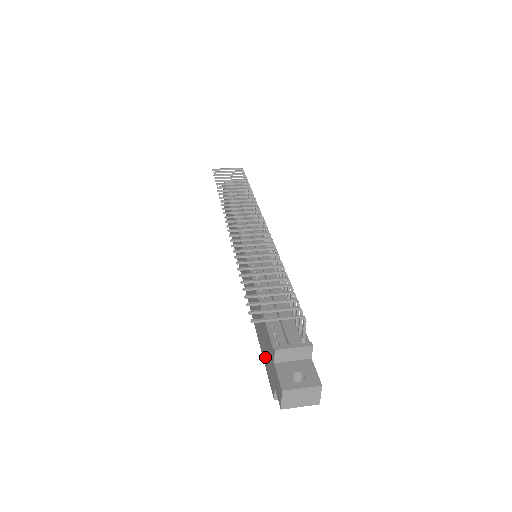
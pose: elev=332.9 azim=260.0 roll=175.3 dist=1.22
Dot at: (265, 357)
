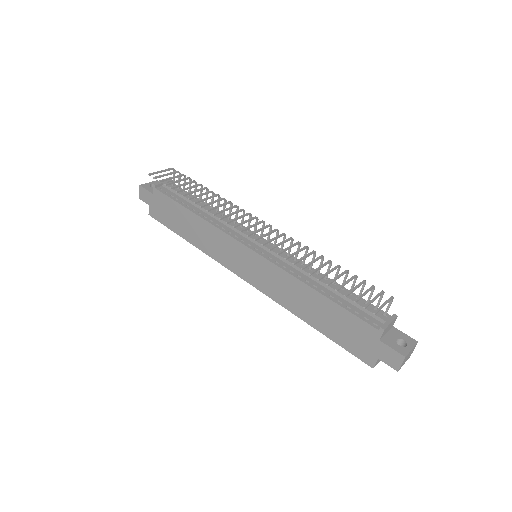
Dot at: (344, 340)
